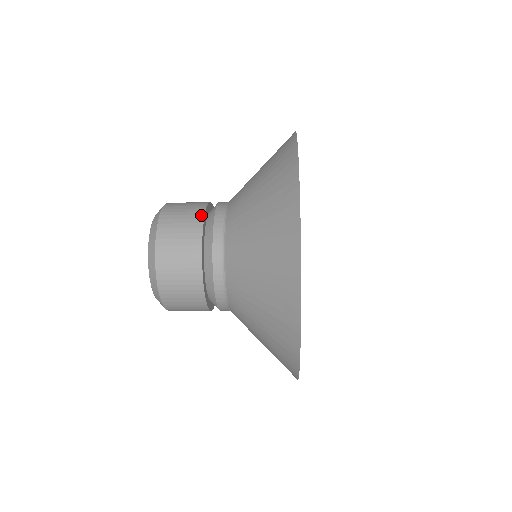
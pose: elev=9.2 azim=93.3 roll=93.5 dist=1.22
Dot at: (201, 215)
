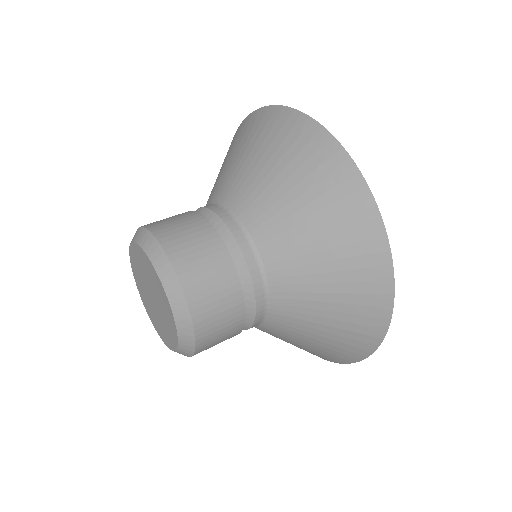
Dot at: (241, 325)
